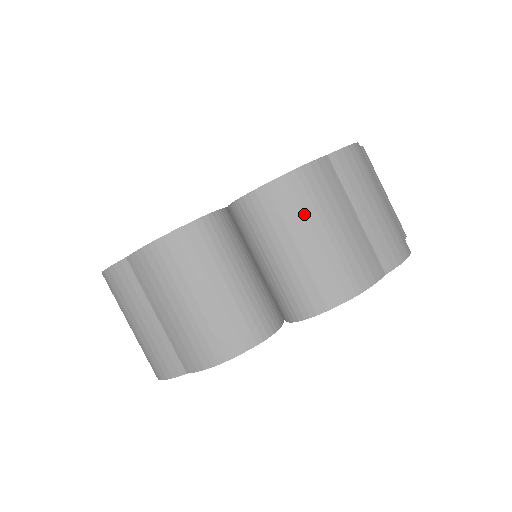
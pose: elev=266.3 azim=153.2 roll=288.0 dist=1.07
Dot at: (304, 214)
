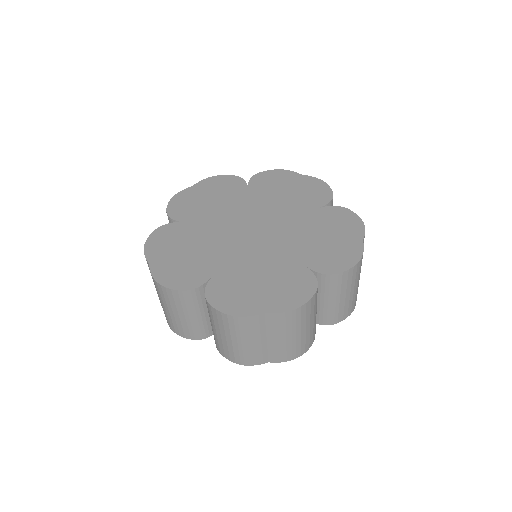
Dot at: (355, 281)
